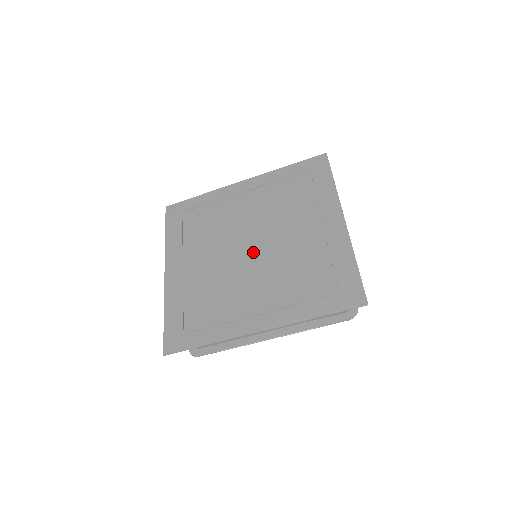
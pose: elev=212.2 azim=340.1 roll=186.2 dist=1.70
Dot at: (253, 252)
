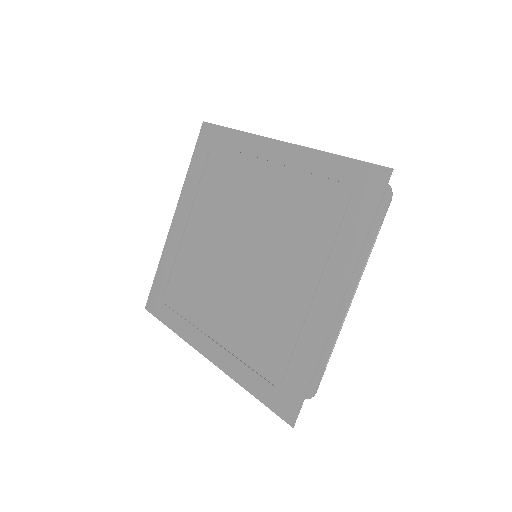
Dot at: (241, 263)
